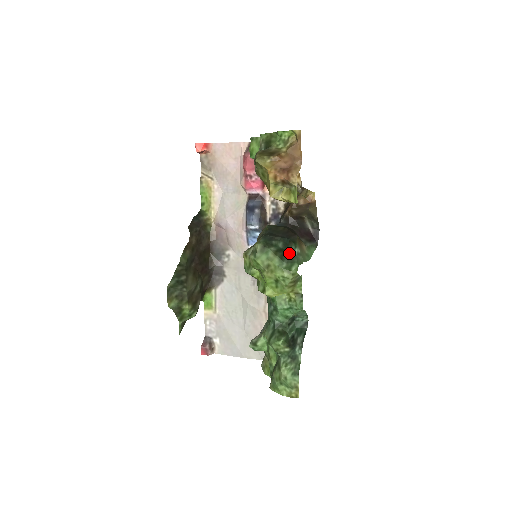
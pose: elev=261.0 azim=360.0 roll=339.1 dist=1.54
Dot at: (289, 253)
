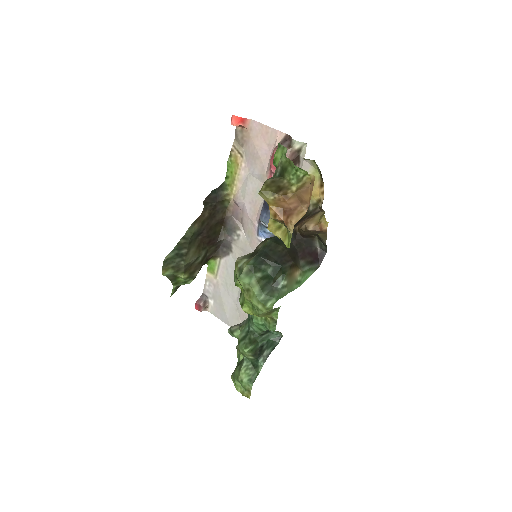
Dot at: (273, 284)
